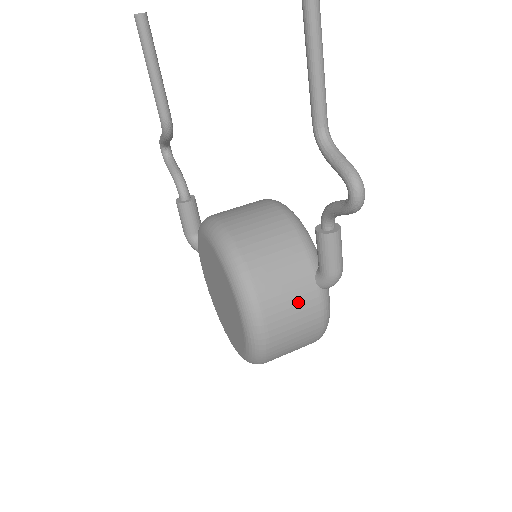
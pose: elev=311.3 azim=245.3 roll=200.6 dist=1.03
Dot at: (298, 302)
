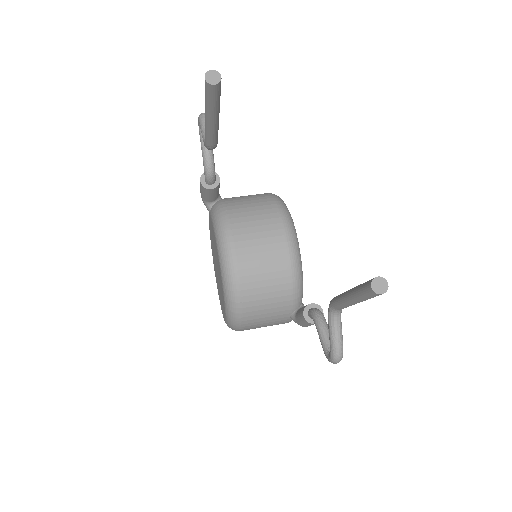
Dot at: (271, 323)
